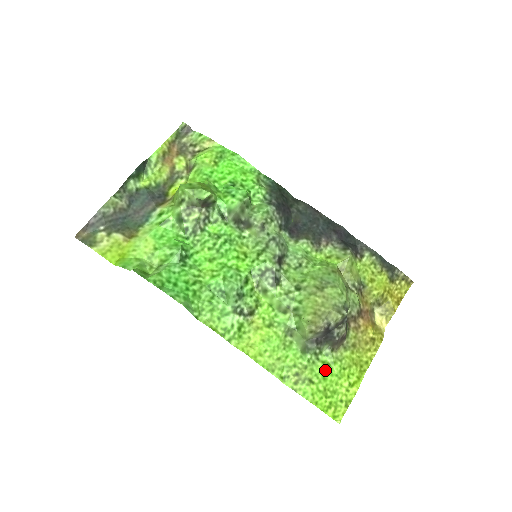
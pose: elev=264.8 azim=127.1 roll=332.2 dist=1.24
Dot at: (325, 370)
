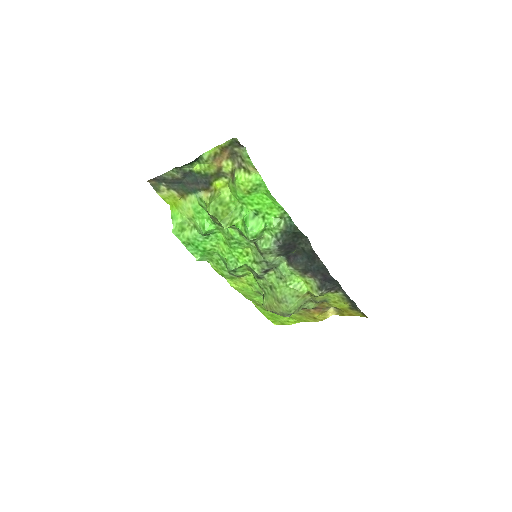
Dot at: occluded
